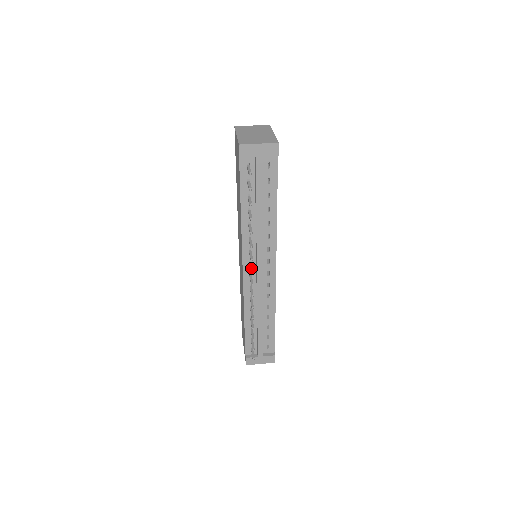
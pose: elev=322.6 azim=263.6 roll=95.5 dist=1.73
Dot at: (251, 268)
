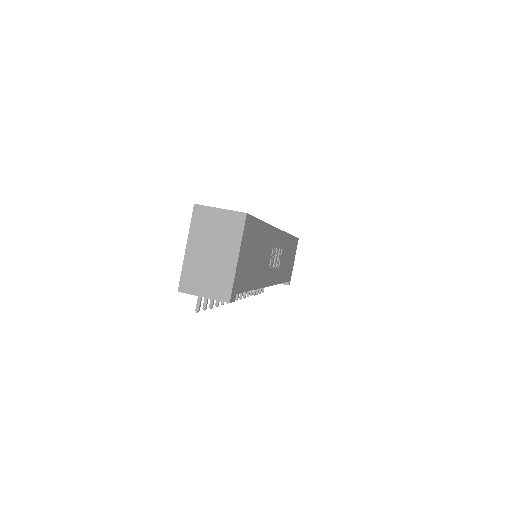
Dot at: occluded
